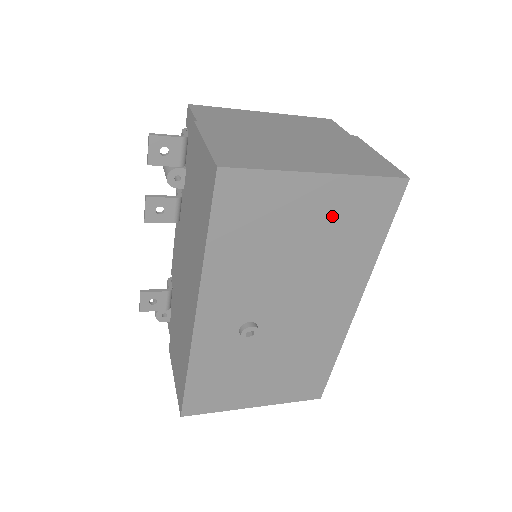
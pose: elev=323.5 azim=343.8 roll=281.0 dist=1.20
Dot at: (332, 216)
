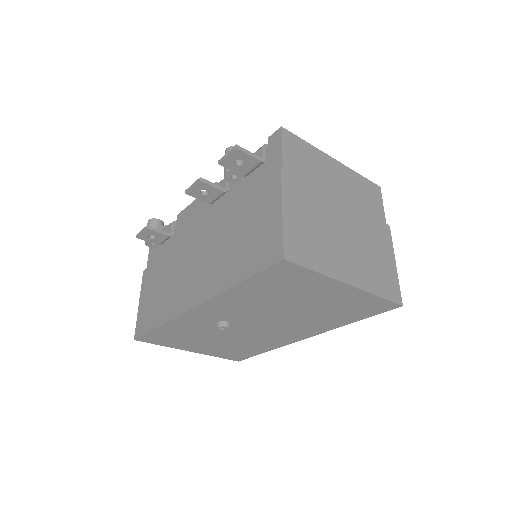
Dot at: (335, 302)
